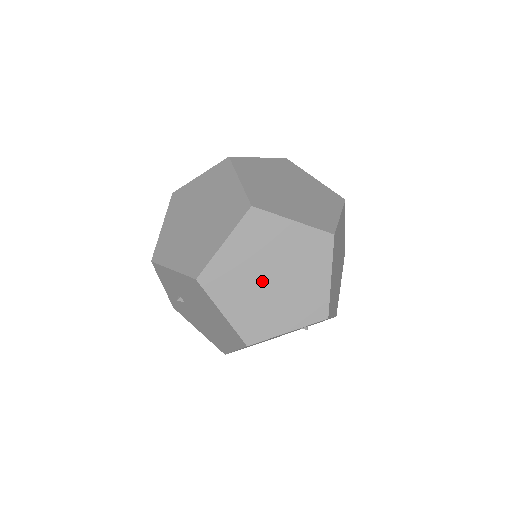
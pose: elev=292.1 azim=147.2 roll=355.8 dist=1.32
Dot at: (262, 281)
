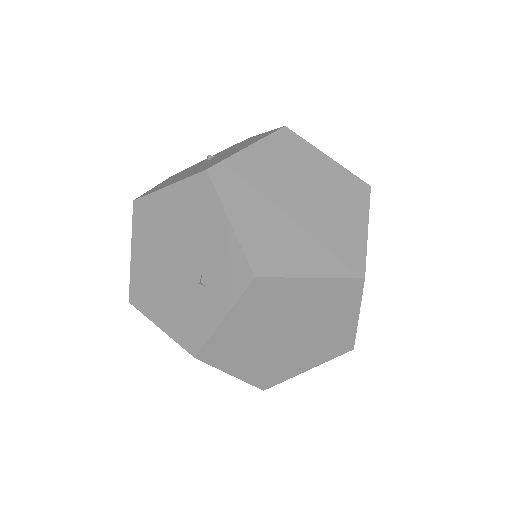
Dot at: (294, 192)
